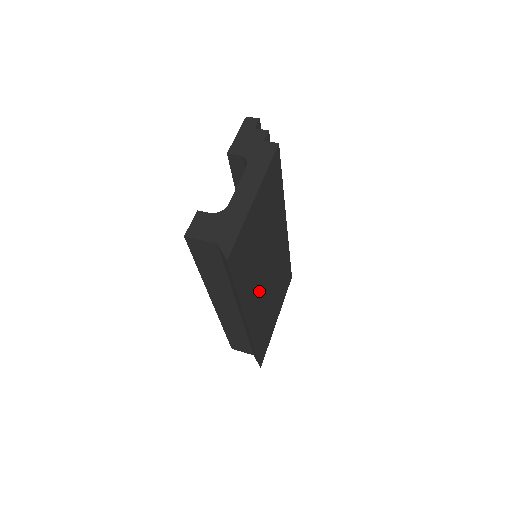
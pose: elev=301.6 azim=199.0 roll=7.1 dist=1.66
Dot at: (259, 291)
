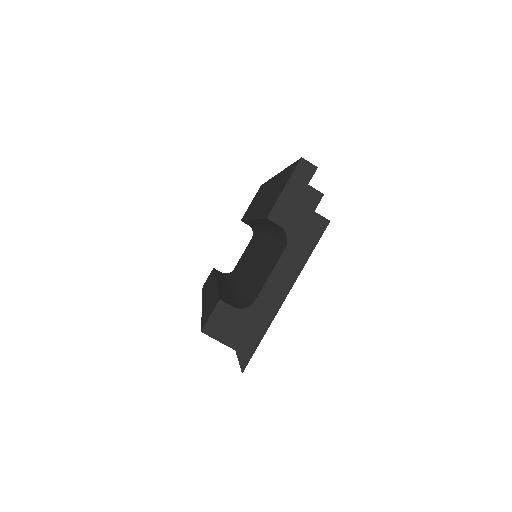
Dot at: occluded
